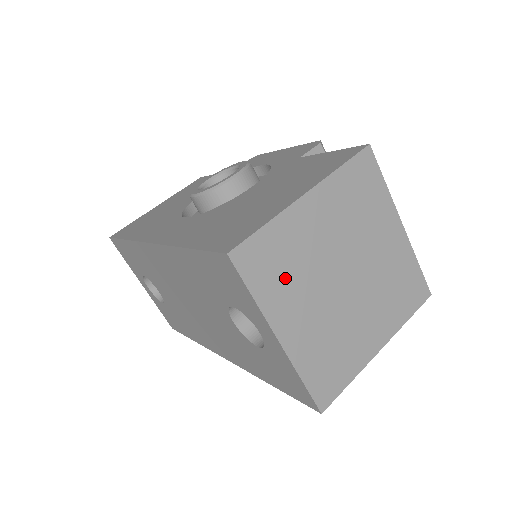
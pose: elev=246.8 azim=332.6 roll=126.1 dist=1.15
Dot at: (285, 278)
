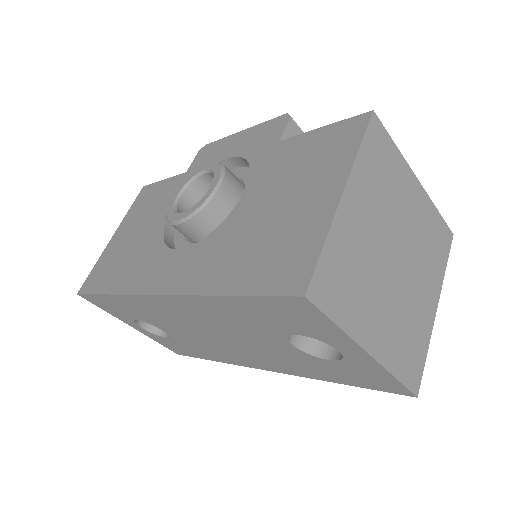
Dot at: (355, 290)
